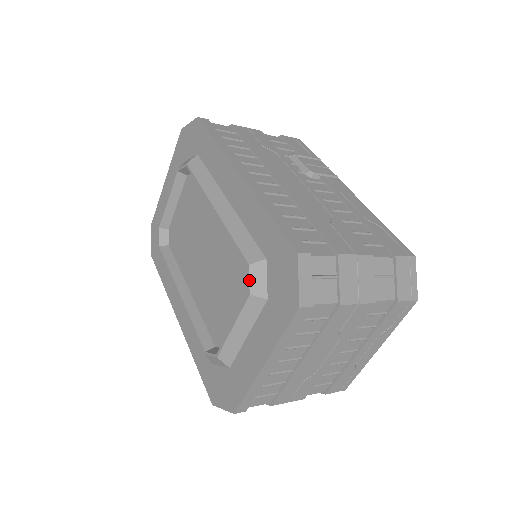
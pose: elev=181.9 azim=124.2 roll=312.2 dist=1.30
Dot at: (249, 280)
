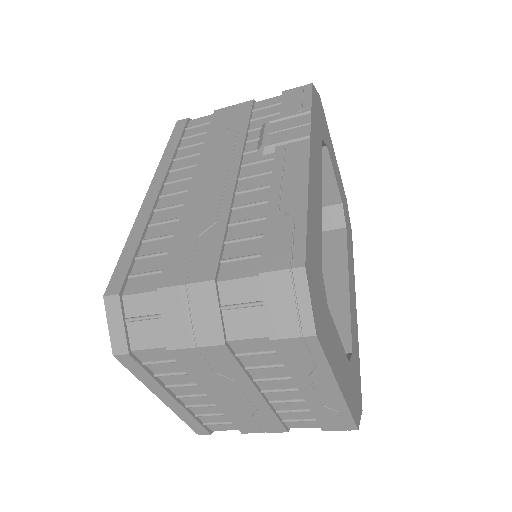
Dot at: occluded
